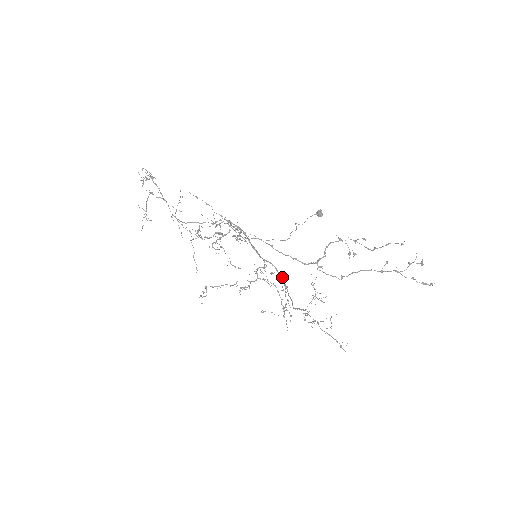
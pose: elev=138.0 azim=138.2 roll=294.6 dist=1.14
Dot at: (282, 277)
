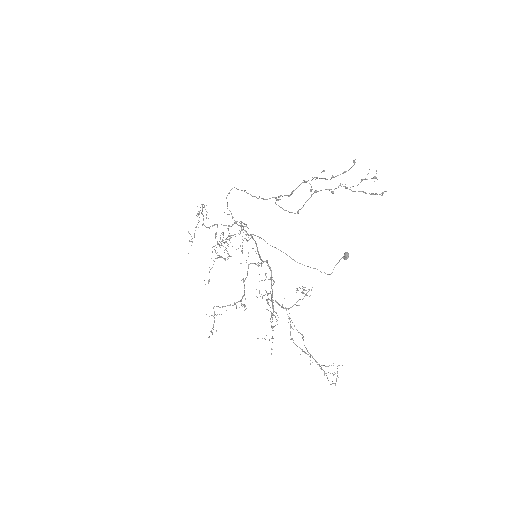
Dot at: (270, 268)
